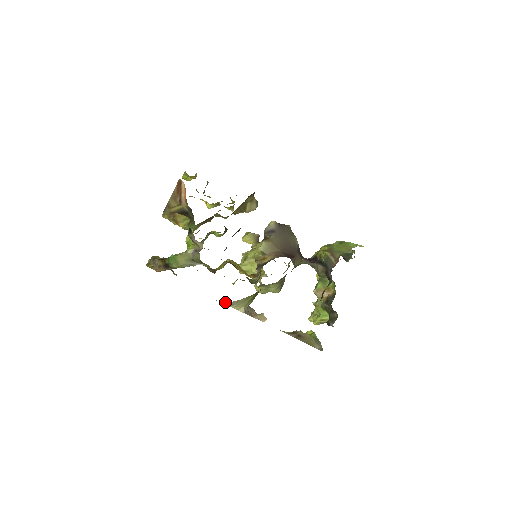
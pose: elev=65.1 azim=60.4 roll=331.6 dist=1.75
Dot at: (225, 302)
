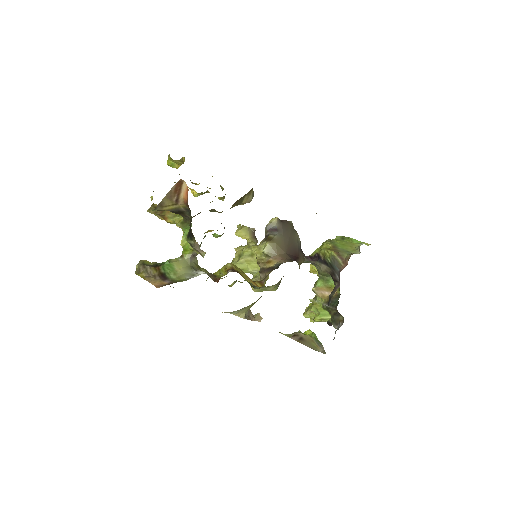
Dot at: occluded
